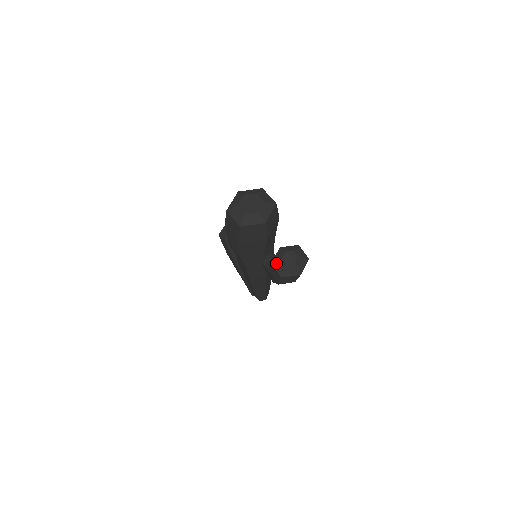
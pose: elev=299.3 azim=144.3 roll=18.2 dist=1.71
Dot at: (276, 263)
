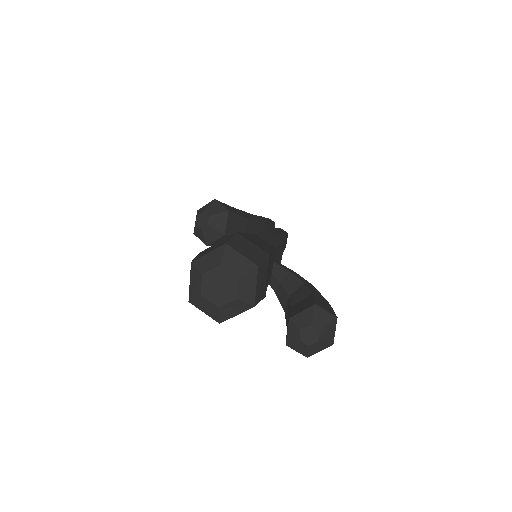
Dot at: (292, 345)
